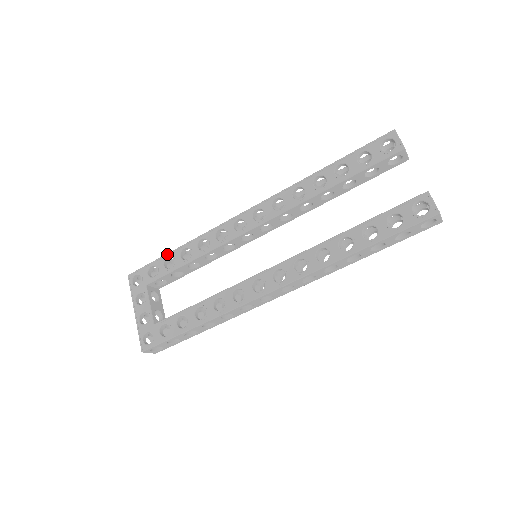
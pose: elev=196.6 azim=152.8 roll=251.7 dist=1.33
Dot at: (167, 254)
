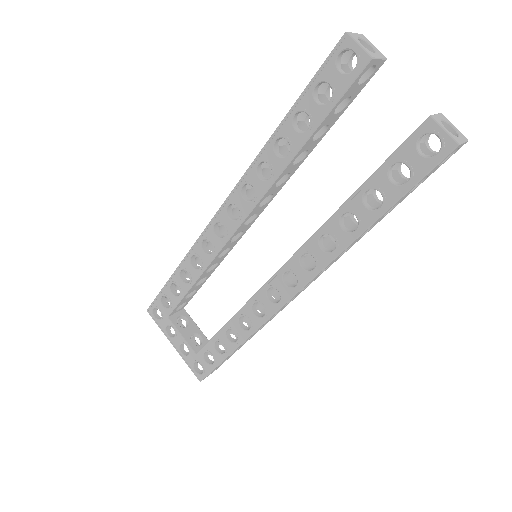
Dot at: (168, 281)
